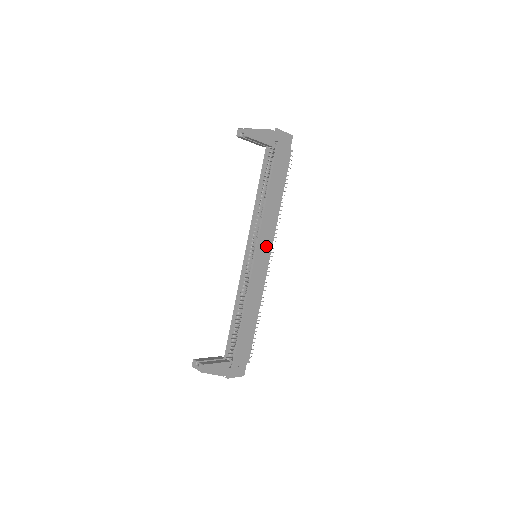
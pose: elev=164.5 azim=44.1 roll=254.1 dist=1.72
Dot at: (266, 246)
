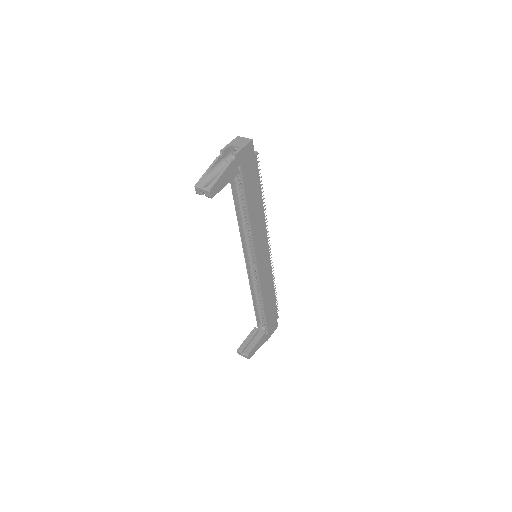
Dot at: (263, 246)
